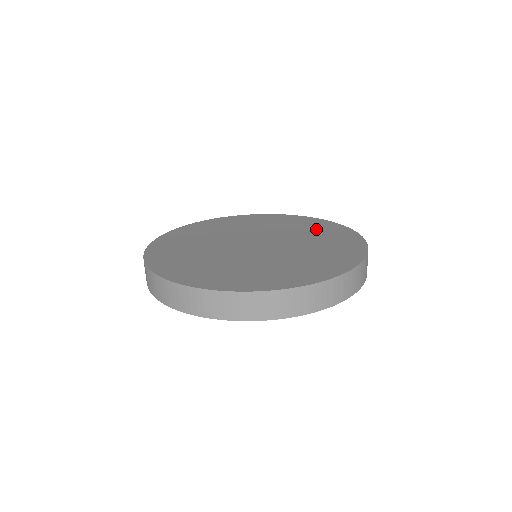
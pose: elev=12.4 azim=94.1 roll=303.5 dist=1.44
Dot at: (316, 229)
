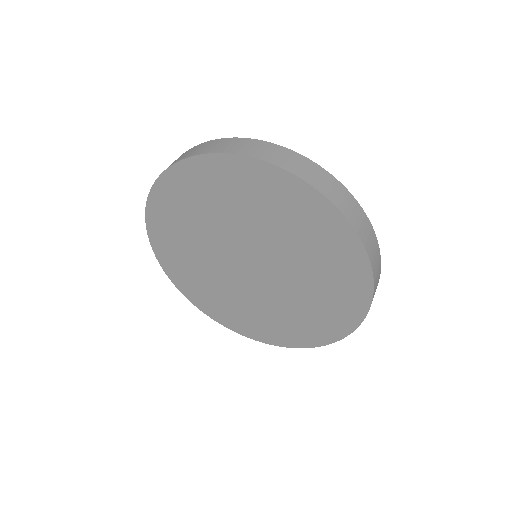
Dot at: occluded
